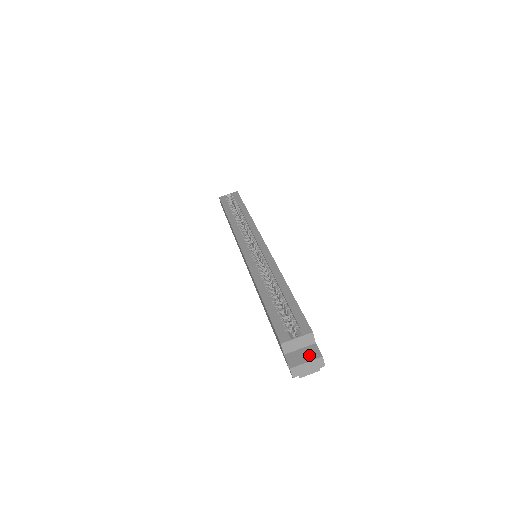
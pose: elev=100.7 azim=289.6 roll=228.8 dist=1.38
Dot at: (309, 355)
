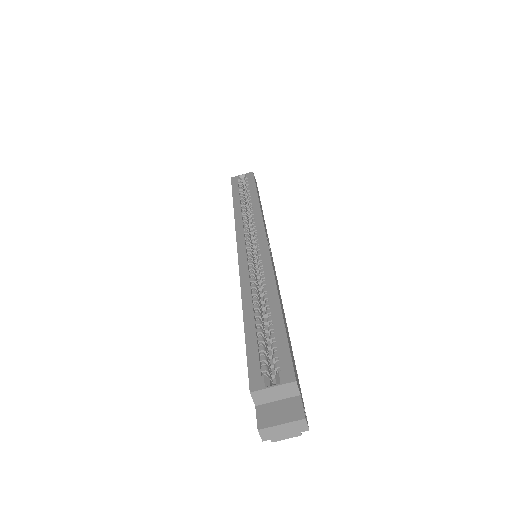
Dot at: (288, 413)
